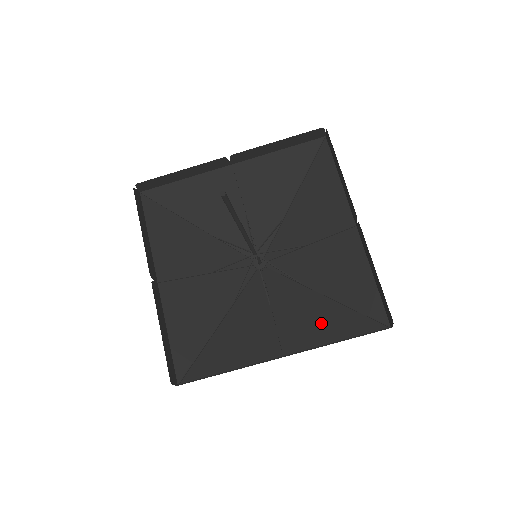
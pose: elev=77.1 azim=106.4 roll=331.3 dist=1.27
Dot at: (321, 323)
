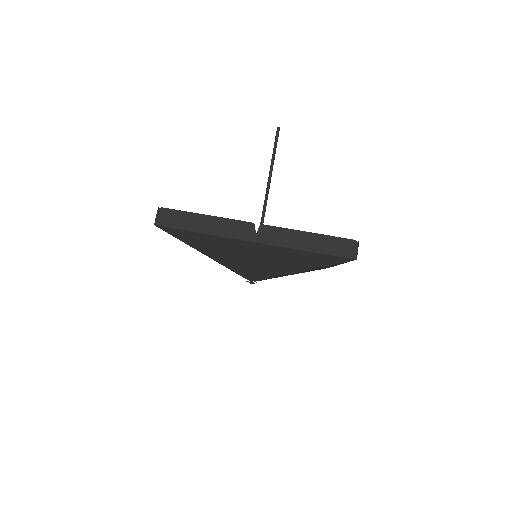
Dot at: (295, 259)
